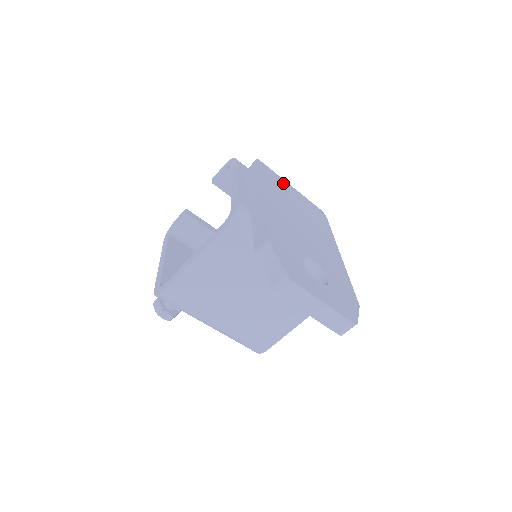
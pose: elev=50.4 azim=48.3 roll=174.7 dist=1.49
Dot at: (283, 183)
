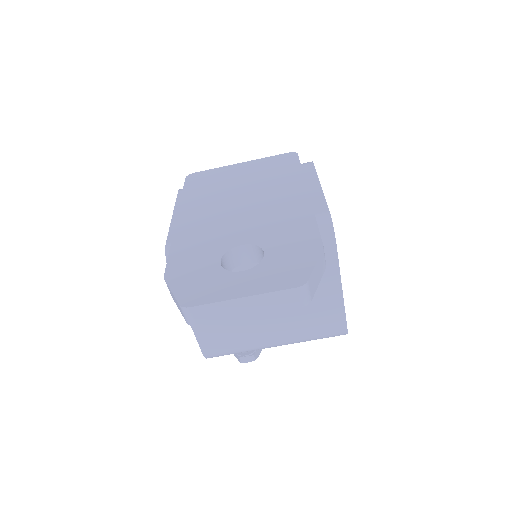
Dot at: (224, 172)
